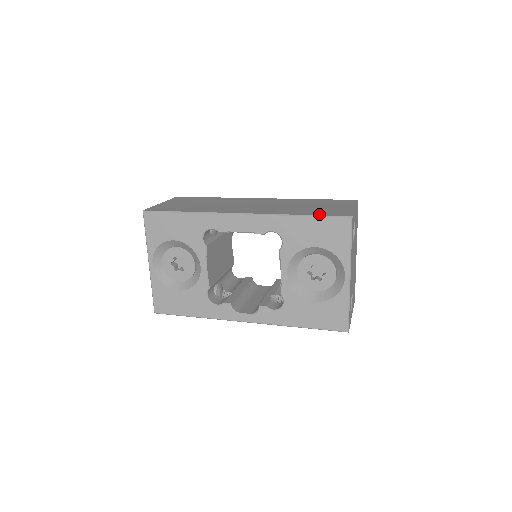
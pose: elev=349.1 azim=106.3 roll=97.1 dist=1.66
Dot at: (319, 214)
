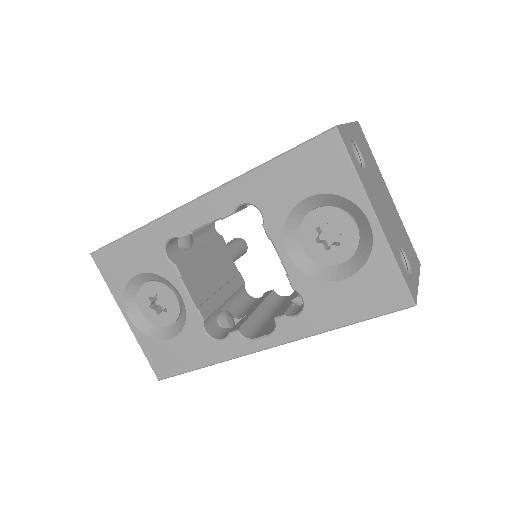
Dot at: occluded
